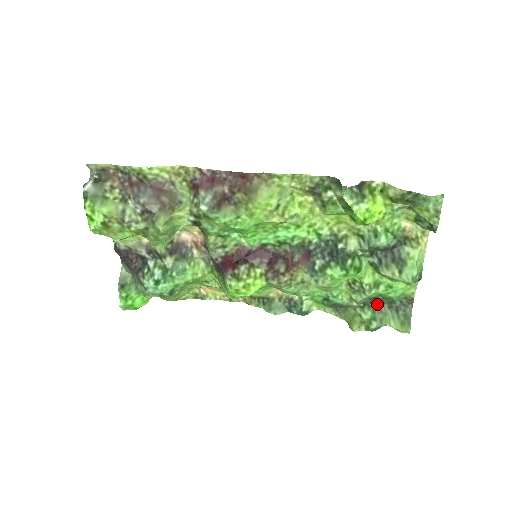
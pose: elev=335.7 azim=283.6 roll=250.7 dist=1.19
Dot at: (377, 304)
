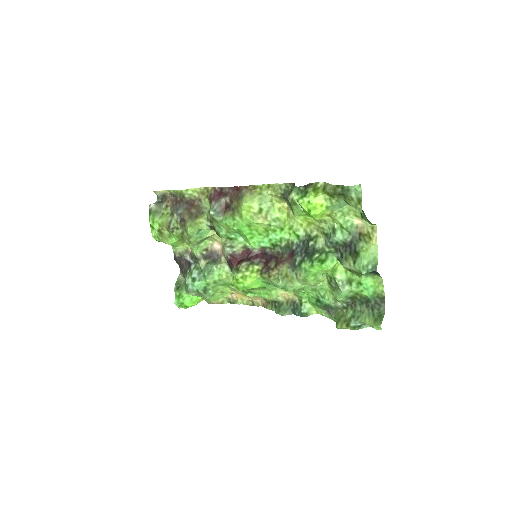
Dot at: (358, 304)
